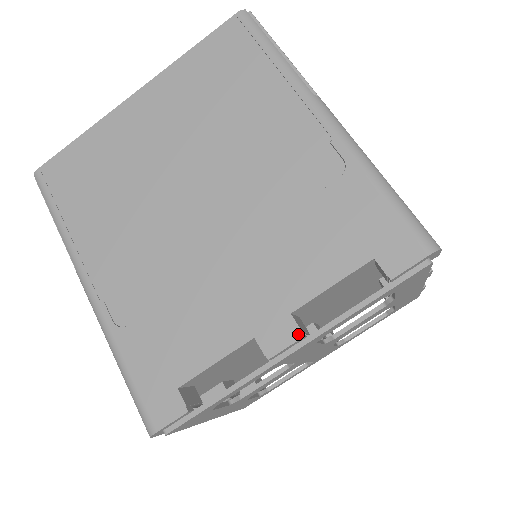
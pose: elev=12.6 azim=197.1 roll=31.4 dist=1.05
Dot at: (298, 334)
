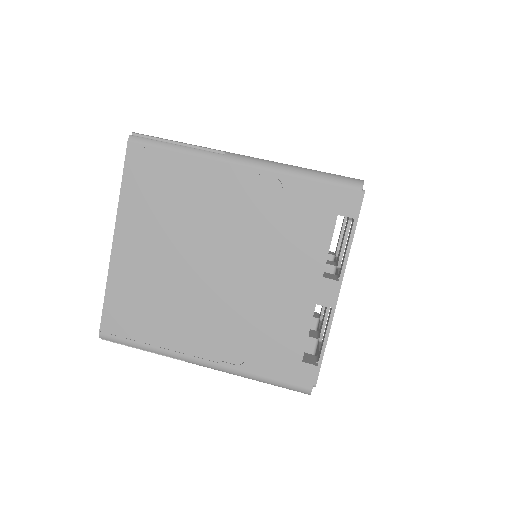
Dot at: (335, 283)
